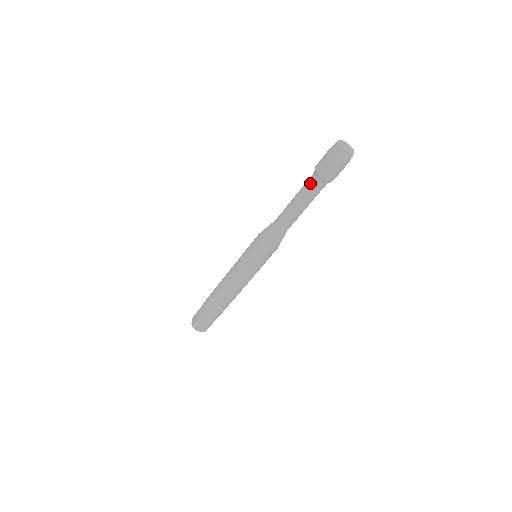
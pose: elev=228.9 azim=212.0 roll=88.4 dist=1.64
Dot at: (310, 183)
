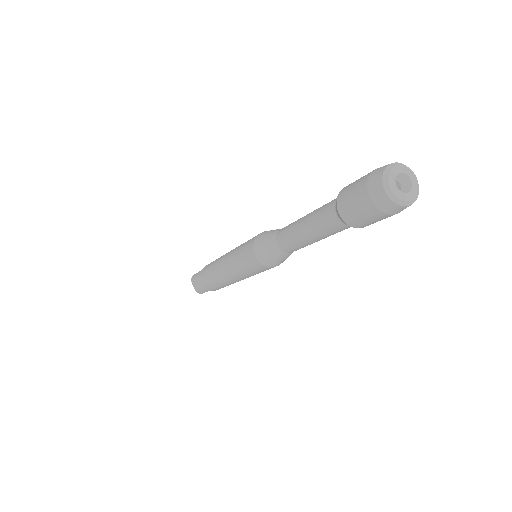
Dot at: (332, 226)
